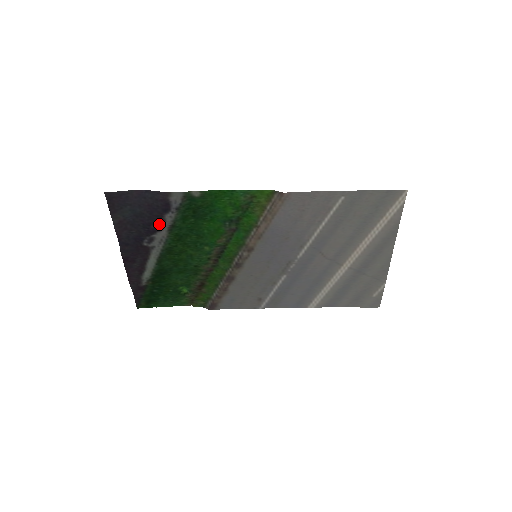
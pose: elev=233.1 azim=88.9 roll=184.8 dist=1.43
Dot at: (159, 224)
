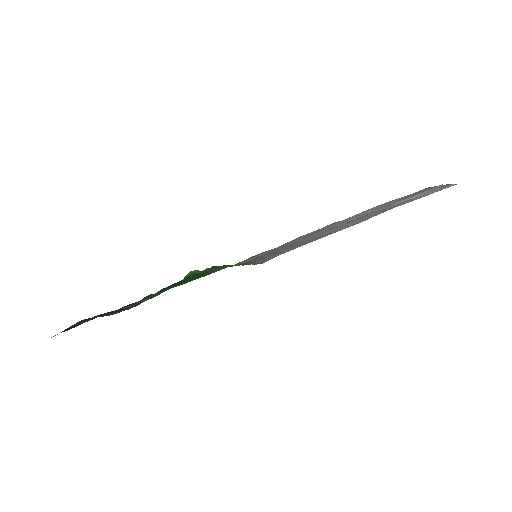
Dot at: occluded
